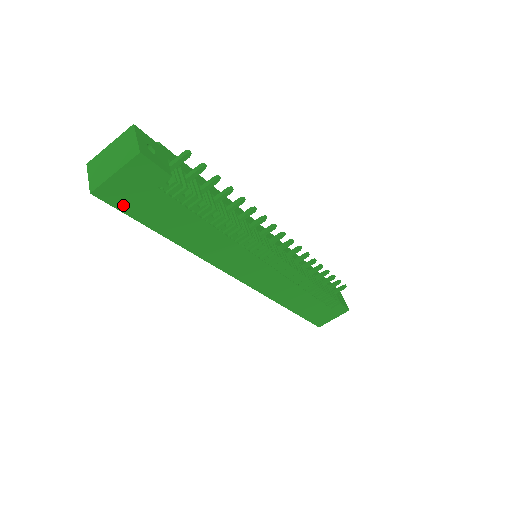
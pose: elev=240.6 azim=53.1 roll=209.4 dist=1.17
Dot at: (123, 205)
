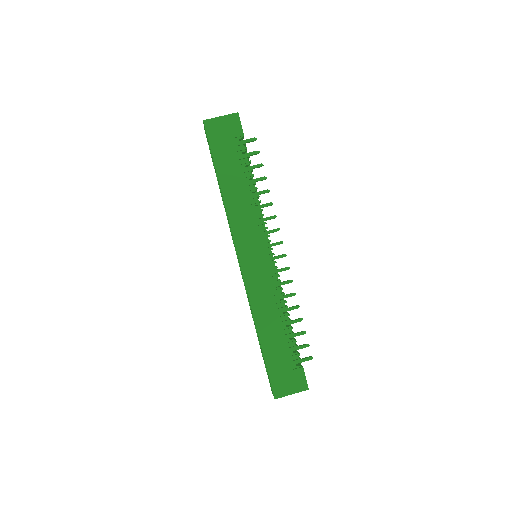
Dot at: (212, 138)
